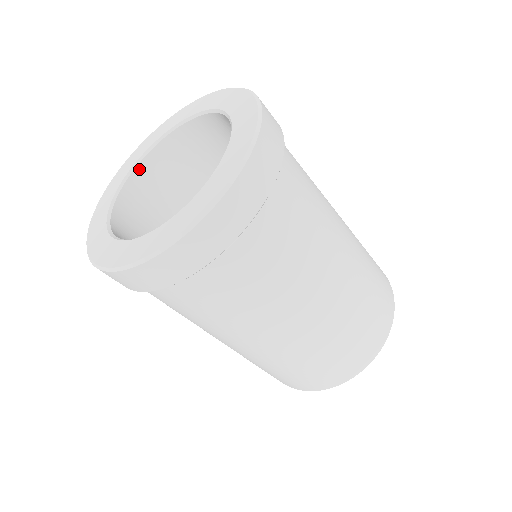
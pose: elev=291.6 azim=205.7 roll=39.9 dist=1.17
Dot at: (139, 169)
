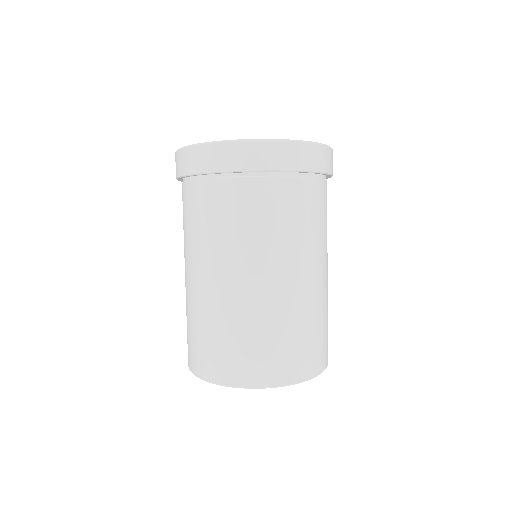
Dot at: occluded
